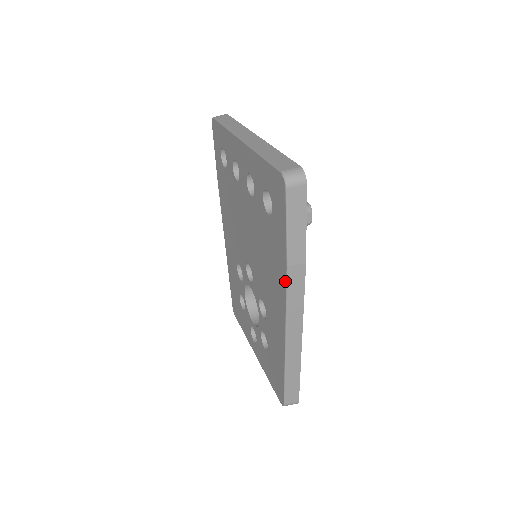
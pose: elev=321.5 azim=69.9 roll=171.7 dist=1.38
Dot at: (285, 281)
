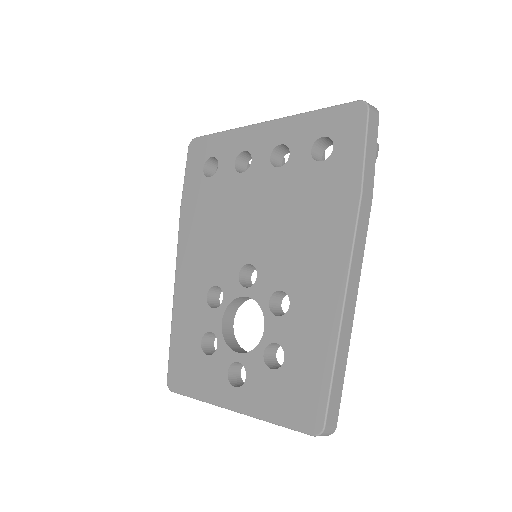
Dot at: (355, 214)
